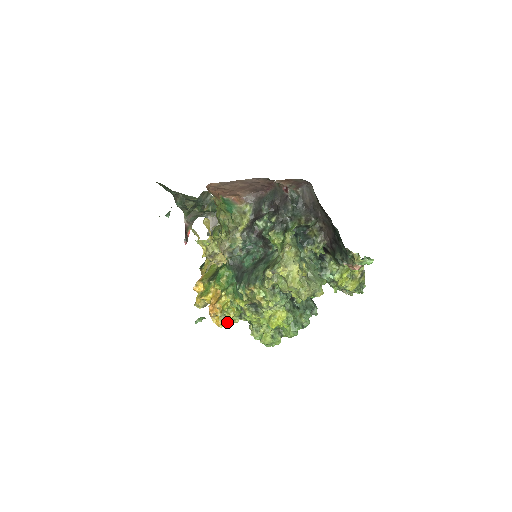
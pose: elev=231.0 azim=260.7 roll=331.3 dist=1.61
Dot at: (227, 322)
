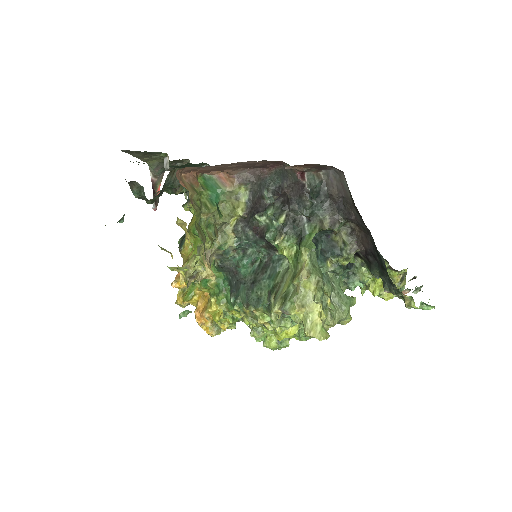
Dot at: (220, 329)
